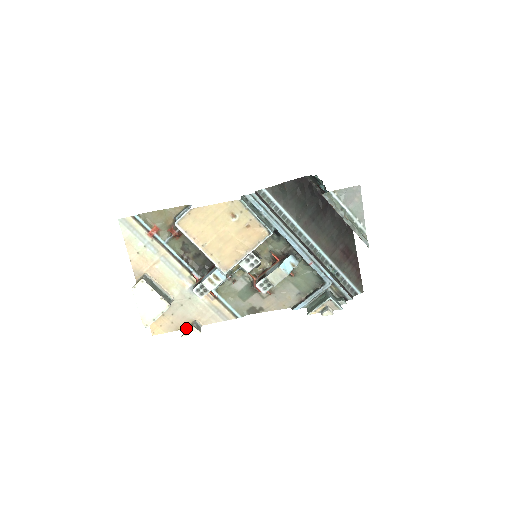
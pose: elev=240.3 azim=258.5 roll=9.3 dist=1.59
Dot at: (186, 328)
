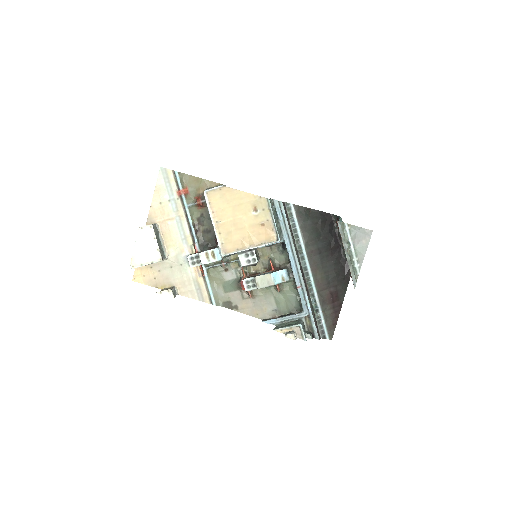
Dot at: (164, 289)
